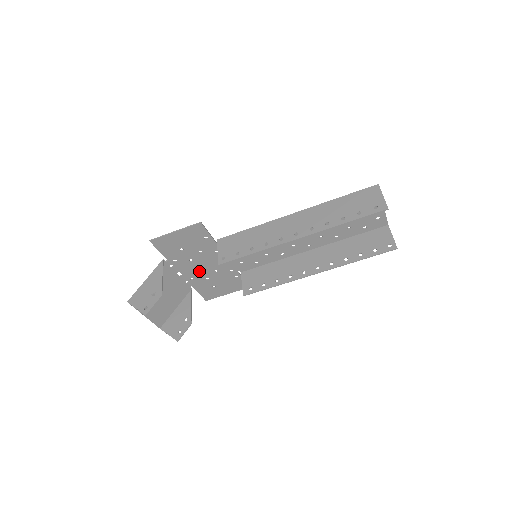
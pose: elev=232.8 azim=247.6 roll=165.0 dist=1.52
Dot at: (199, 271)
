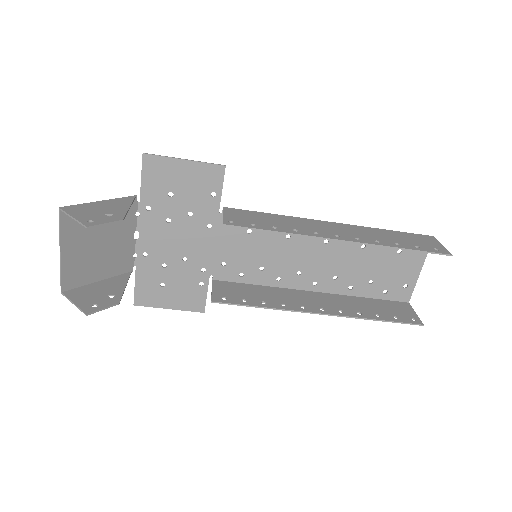
Dot at: (164, 246)
